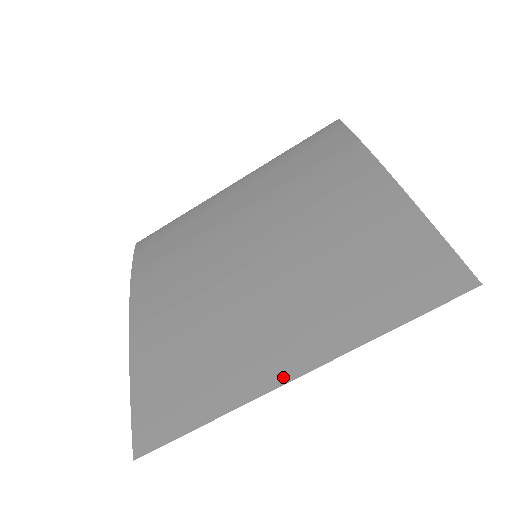
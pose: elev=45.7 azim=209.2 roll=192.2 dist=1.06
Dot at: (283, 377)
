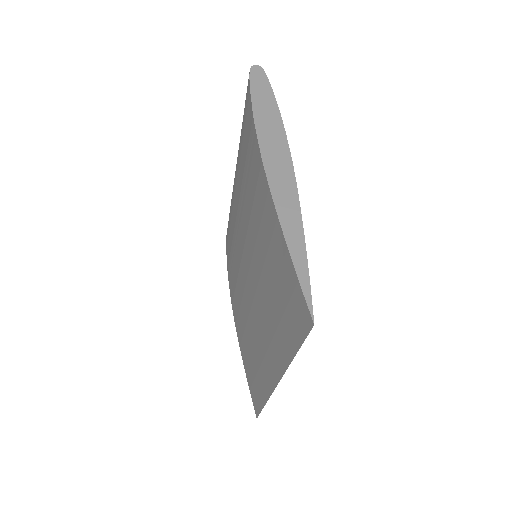
Dot at: (274, 381)
